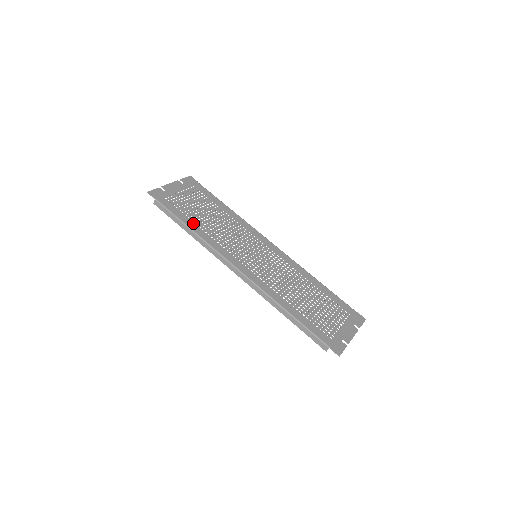
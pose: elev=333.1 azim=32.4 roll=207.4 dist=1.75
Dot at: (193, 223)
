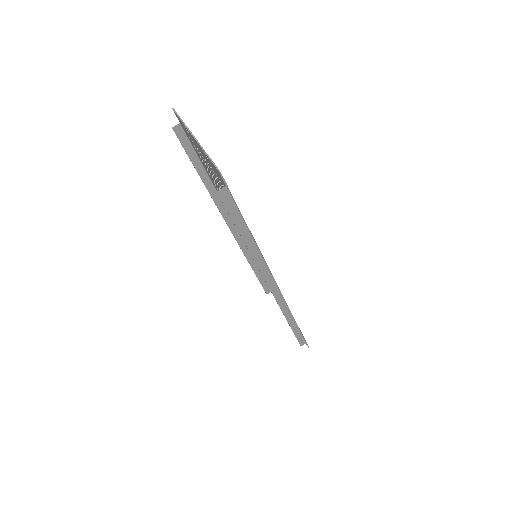
Dot at: occluded
